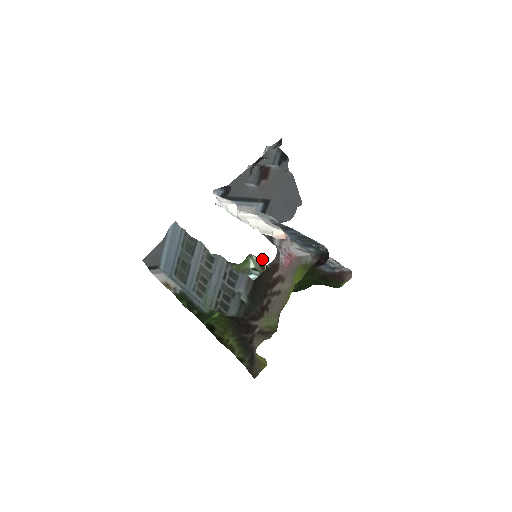
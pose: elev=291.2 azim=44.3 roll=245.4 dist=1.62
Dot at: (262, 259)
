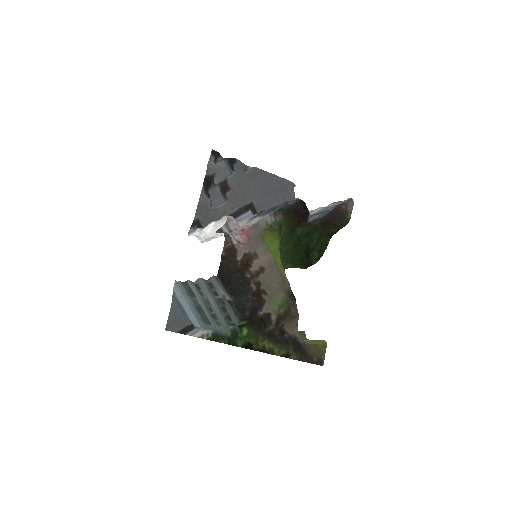
Dot at: occluded
